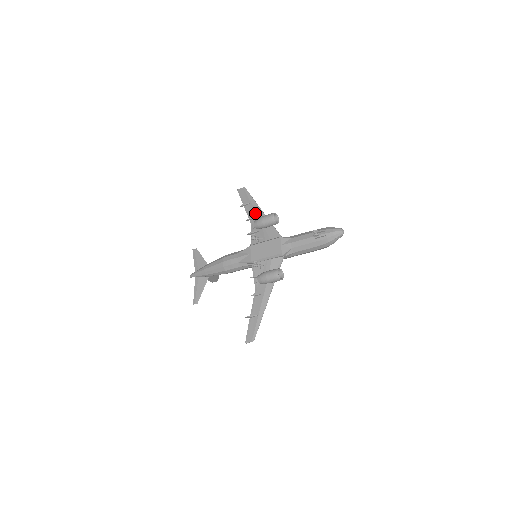
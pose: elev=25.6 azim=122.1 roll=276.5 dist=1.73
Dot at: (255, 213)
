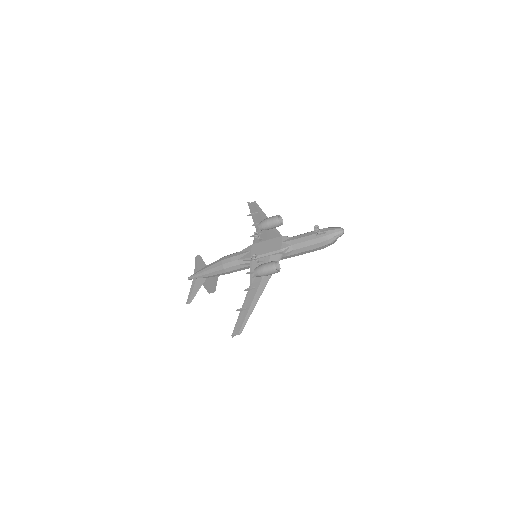
Dot at: (261, 220)
